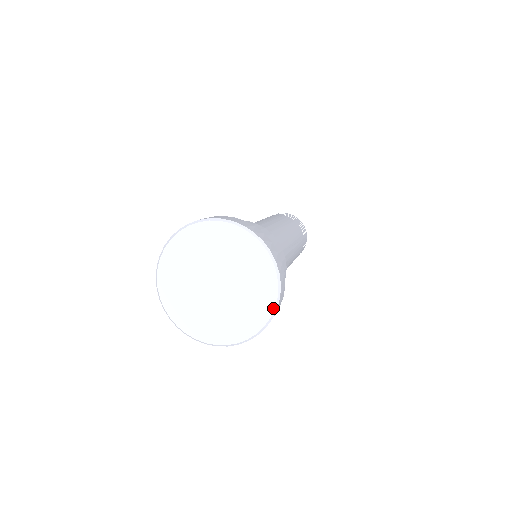
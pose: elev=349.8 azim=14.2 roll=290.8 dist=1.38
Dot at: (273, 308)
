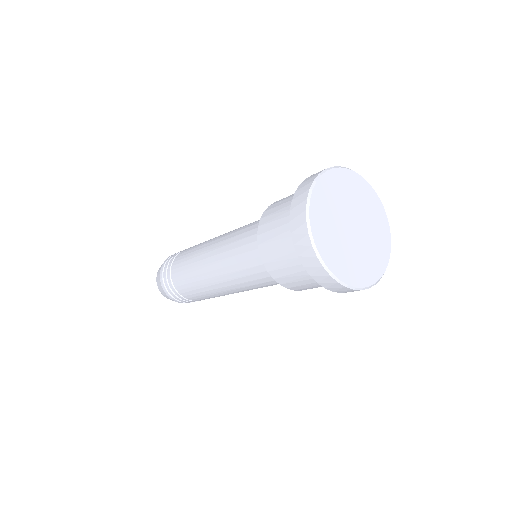
Dot at: (390, 236)
